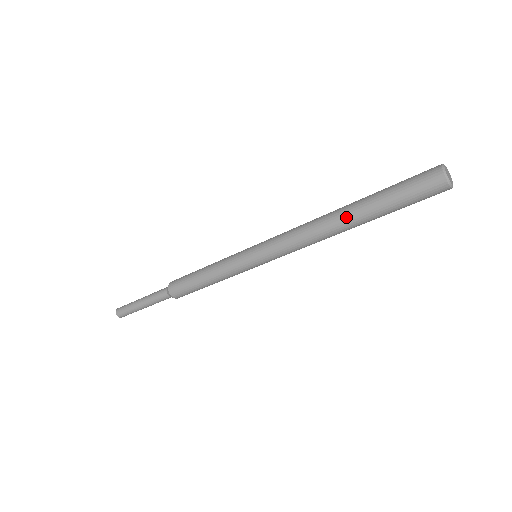
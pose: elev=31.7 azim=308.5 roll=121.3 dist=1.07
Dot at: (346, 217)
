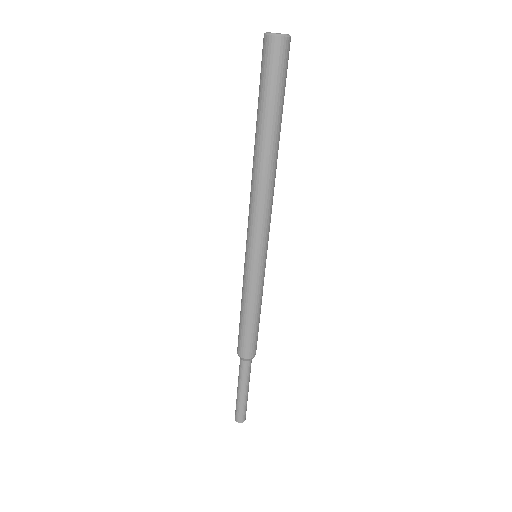
Dot at: (255, 144)
